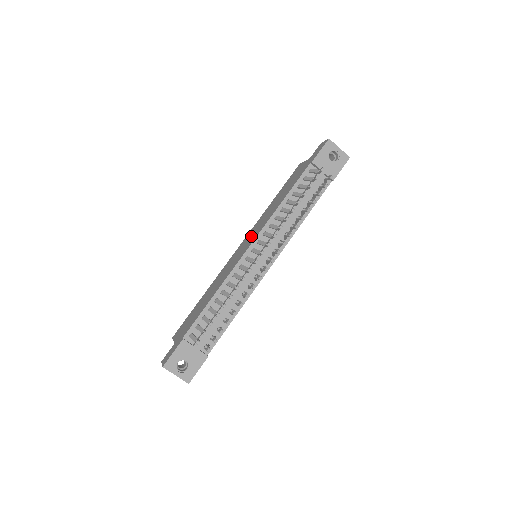
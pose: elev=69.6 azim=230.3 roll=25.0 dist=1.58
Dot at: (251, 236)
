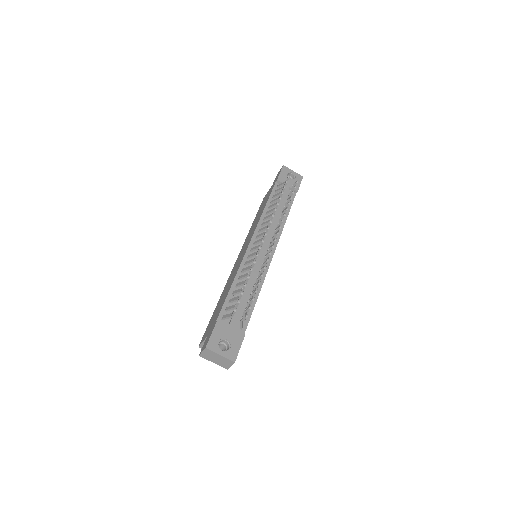
Dot at: (246, 243)
